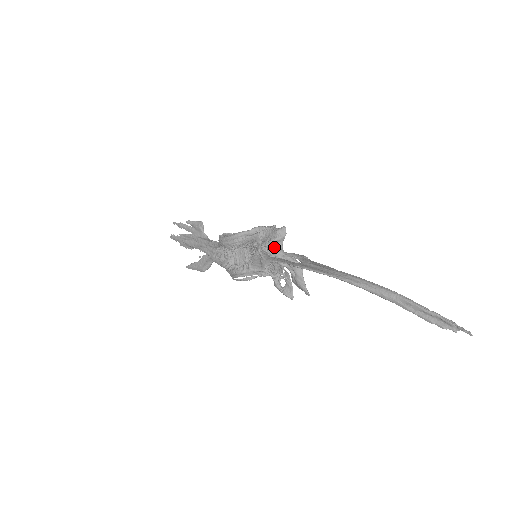
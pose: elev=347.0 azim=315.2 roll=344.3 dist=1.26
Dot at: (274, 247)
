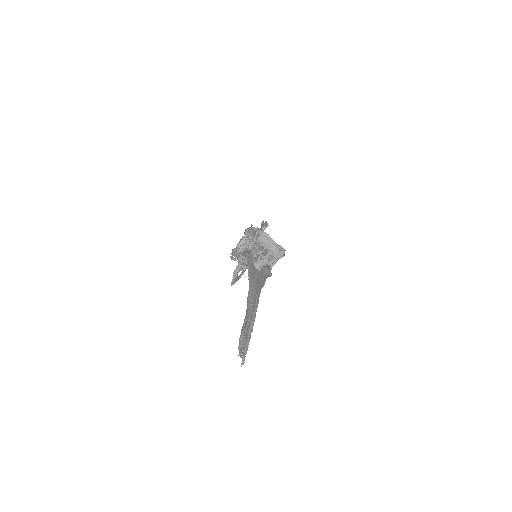
Dot at: (266, 257)
